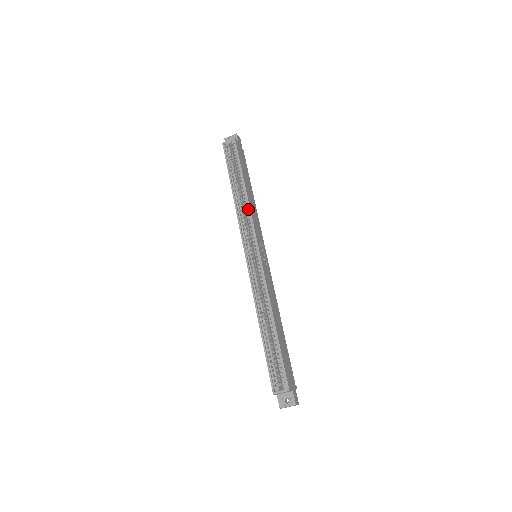
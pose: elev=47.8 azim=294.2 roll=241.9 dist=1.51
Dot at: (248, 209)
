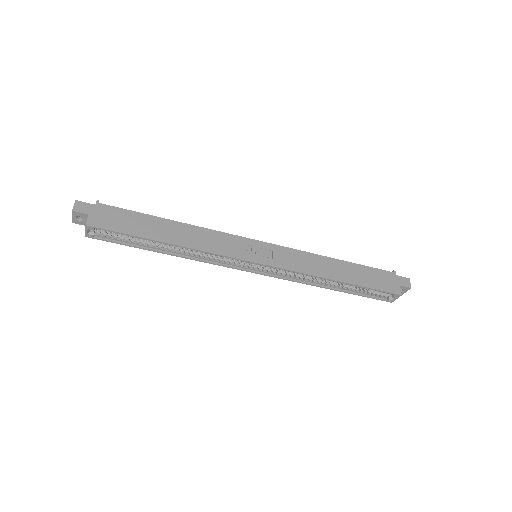
Dot at: (201, 251)
